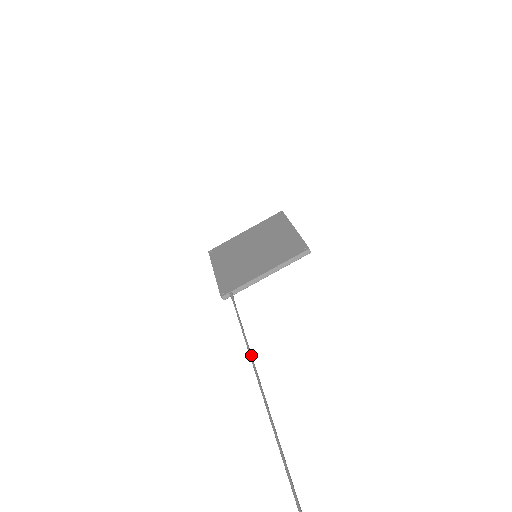
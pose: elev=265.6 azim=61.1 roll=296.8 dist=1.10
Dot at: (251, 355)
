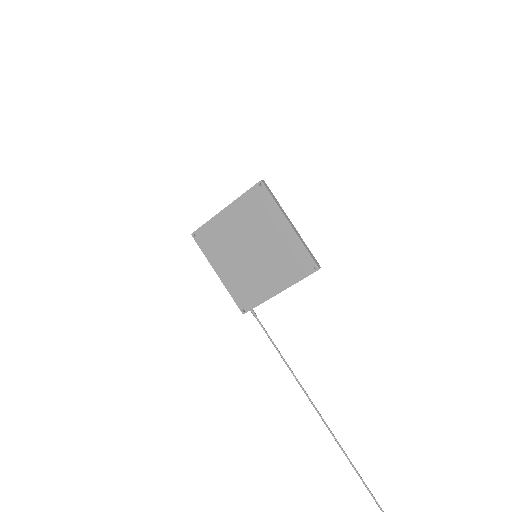
Dot at: (302, 387)
